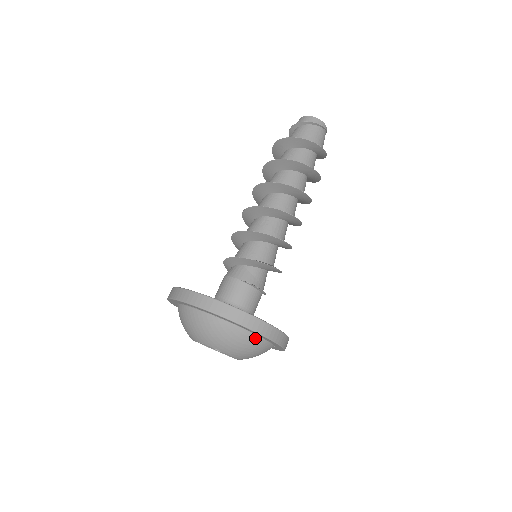
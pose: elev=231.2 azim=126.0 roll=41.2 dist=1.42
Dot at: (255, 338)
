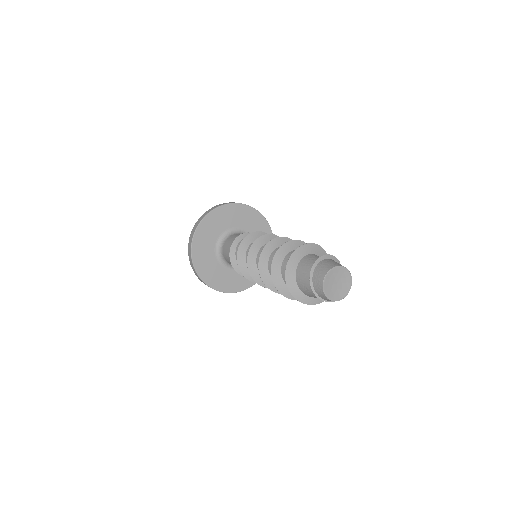
Dot at: occluded
